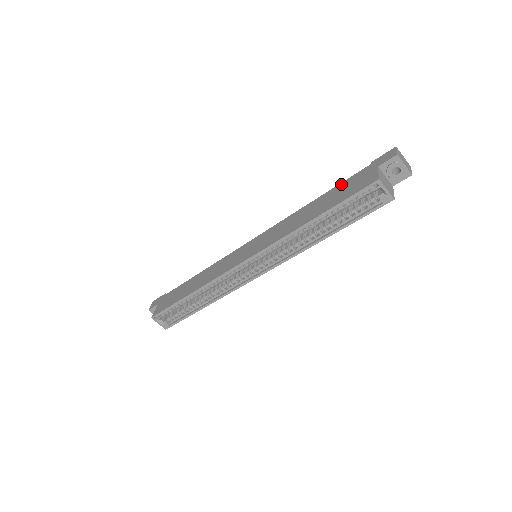
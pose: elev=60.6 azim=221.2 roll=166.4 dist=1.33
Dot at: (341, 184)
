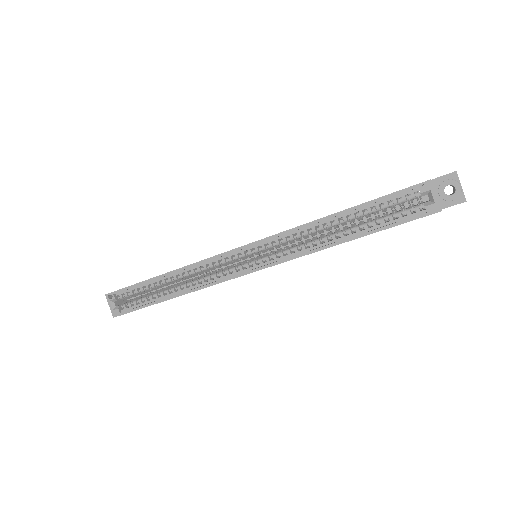
Dot at: occluded
